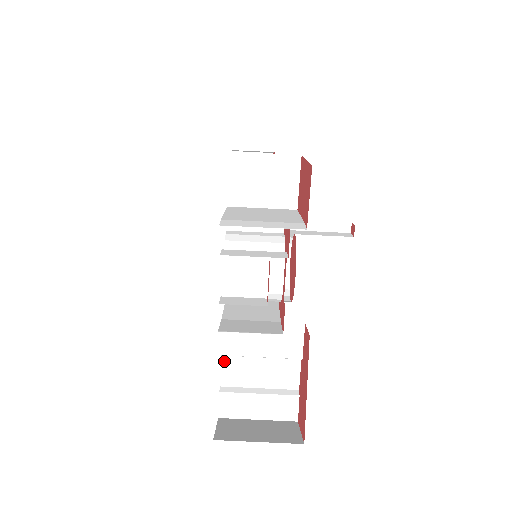
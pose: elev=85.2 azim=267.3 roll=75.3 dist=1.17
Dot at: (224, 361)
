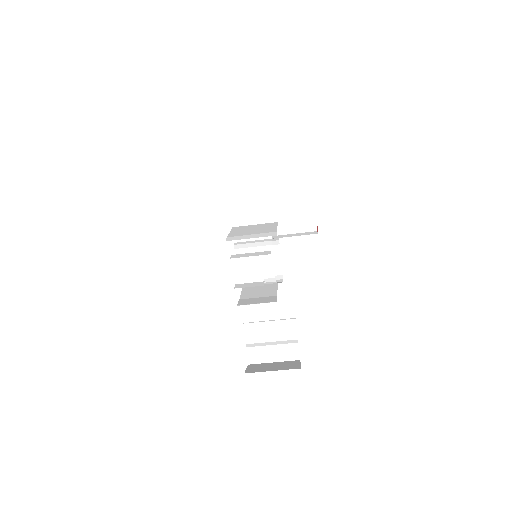
Dot at: (246, 327)
